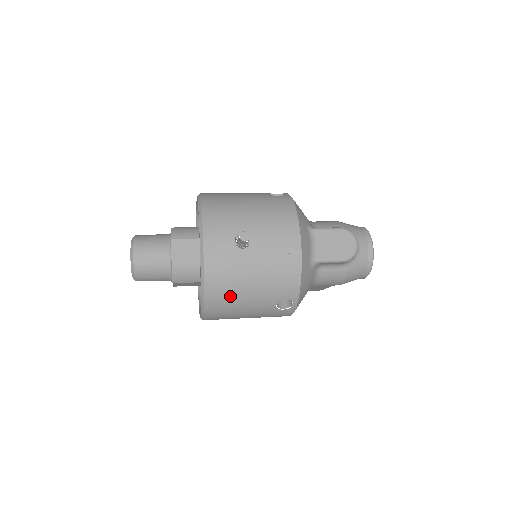
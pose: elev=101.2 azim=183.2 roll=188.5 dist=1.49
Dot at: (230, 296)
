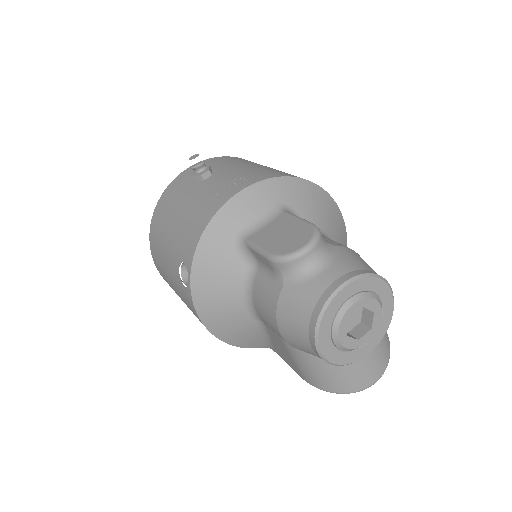
Dot at: (161, 230)
